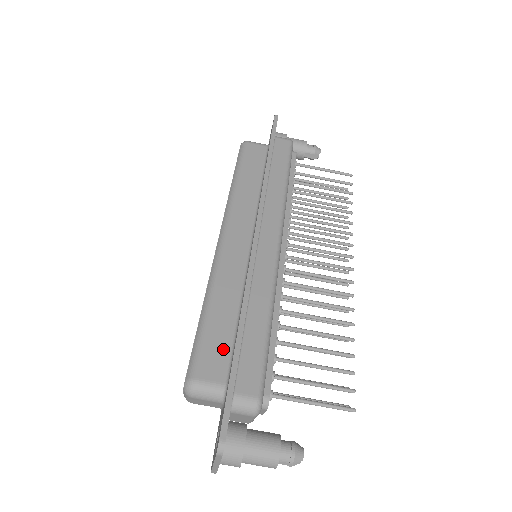
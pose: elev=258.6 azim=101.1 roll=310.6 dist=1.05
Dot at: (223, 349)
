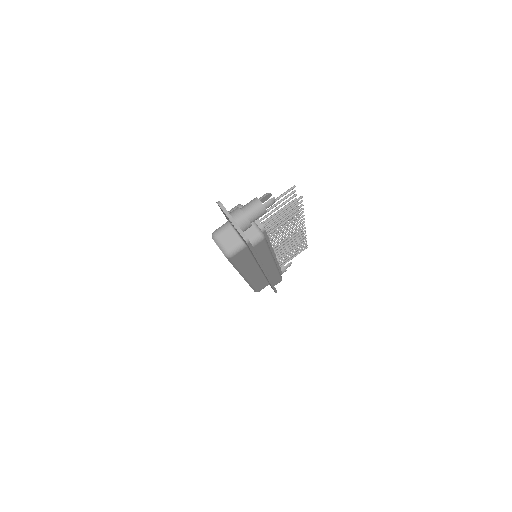
Dot at: occluded
